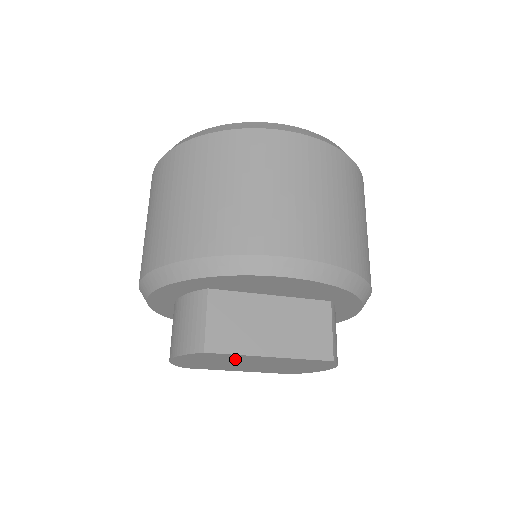
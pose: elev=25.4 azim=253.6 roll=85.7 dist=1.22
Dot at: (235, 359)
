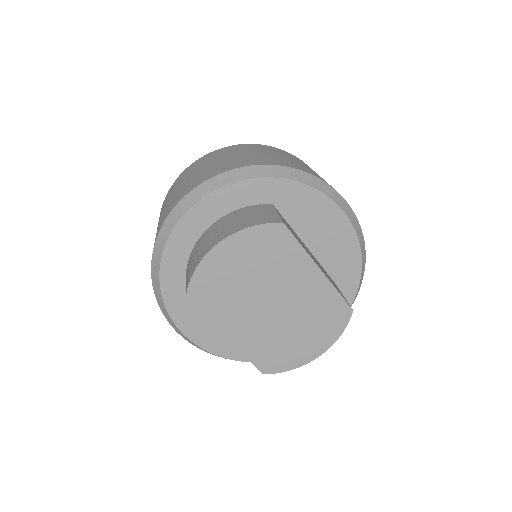
Dot at: (281, 267)
